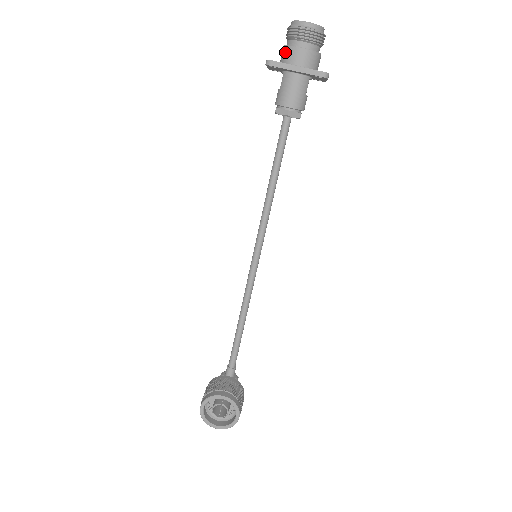
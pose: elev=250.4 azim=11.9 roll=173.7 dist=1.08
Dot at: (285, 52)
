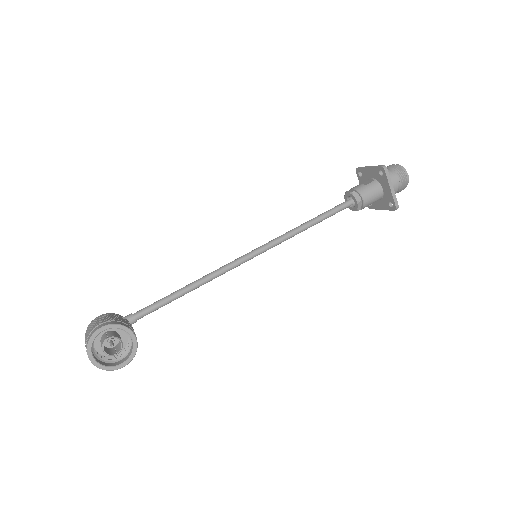
Dot at: occluded
